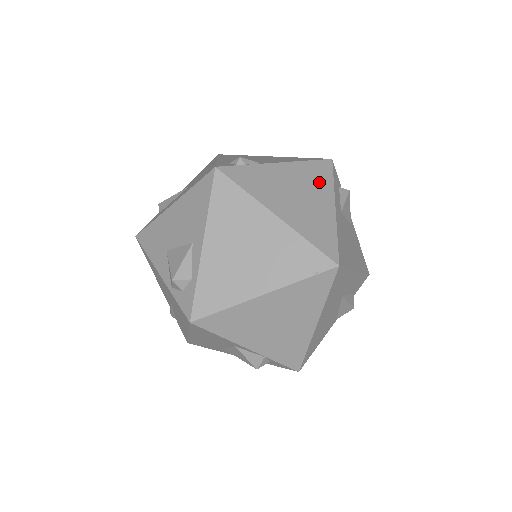
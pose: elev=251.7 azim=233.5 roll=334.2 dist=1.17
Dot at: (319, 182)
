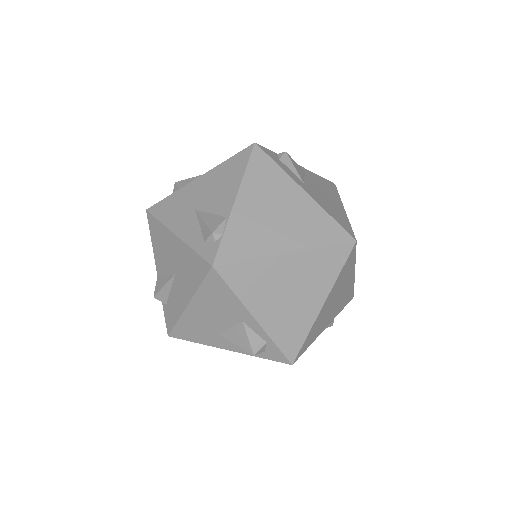
Dot at: (273, 181)
